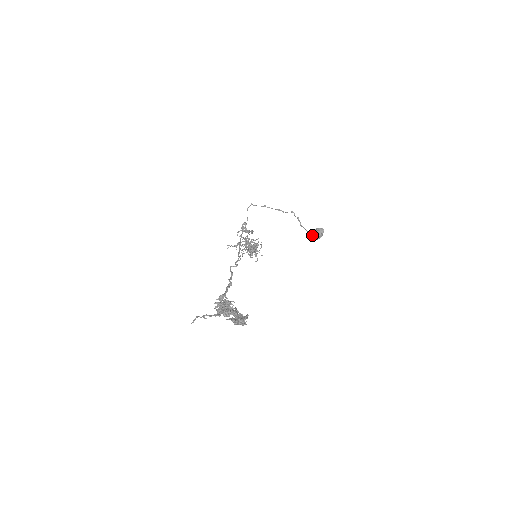
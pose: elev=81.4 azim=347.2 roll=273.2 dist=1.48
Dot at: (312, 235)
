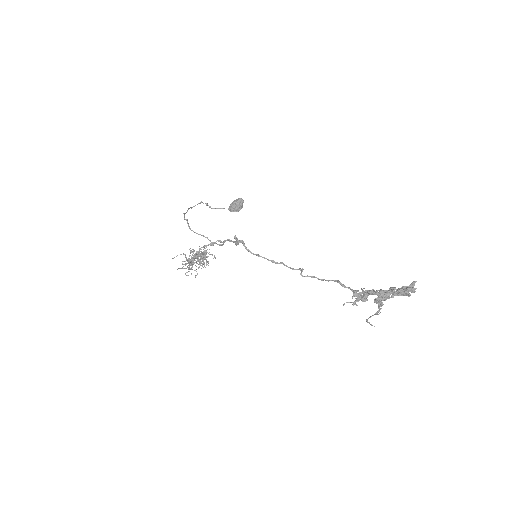
Dot at: (237, 209)
